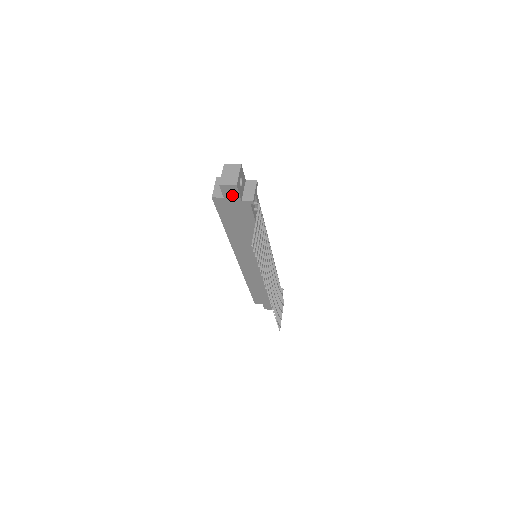
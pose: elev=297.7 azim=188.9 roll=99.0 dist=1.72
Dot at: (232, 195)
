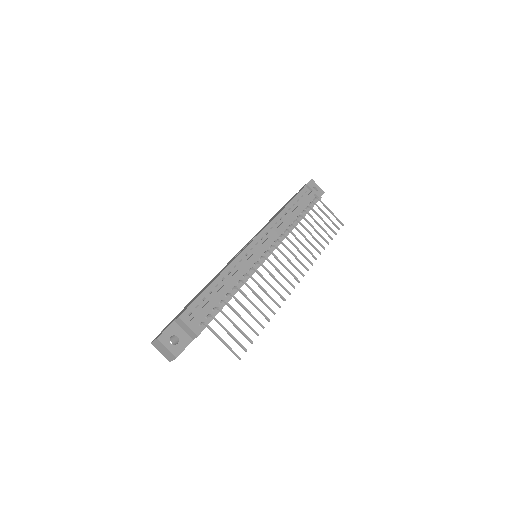
Dot at: occluded
